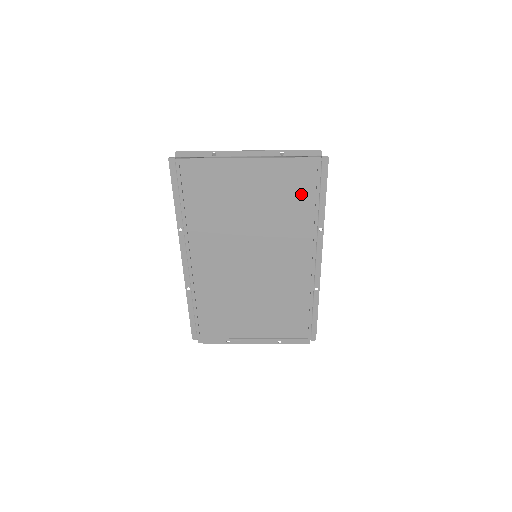
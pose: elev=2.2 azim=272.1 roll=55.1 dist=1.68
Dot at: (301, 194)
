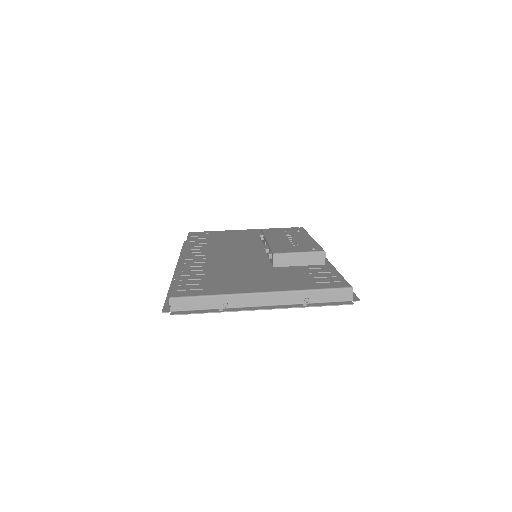
Dot at: occluded
